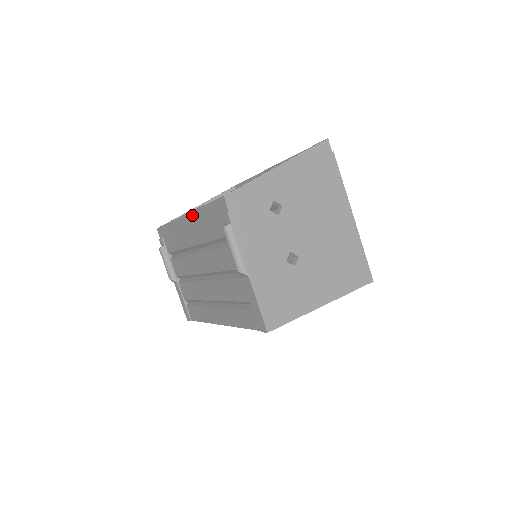
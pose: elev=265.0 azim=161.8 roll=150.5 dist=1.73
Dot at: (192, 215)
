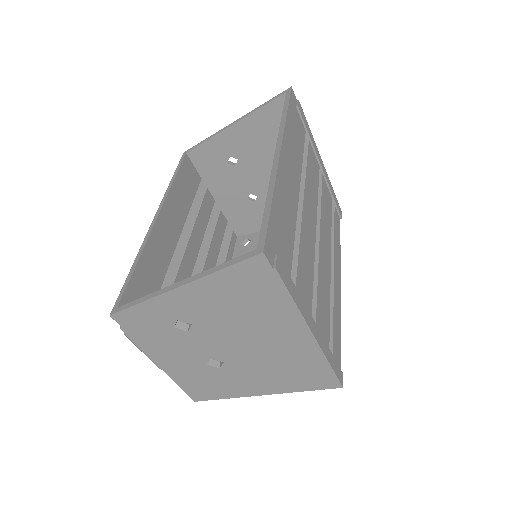
Dot at: occluded
